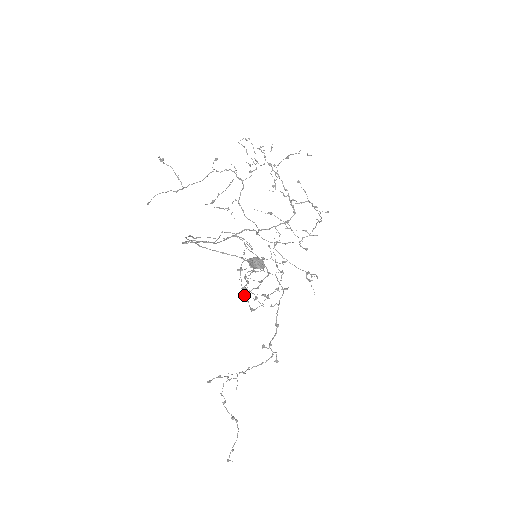
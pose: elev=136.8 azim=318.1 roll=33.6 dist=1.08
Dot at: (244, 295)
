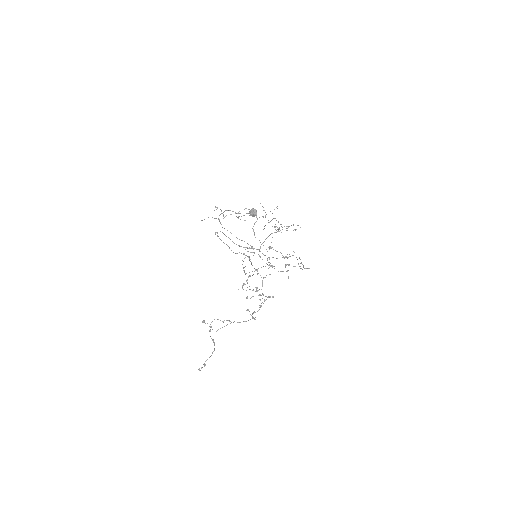
Dot at: (243, 268)
